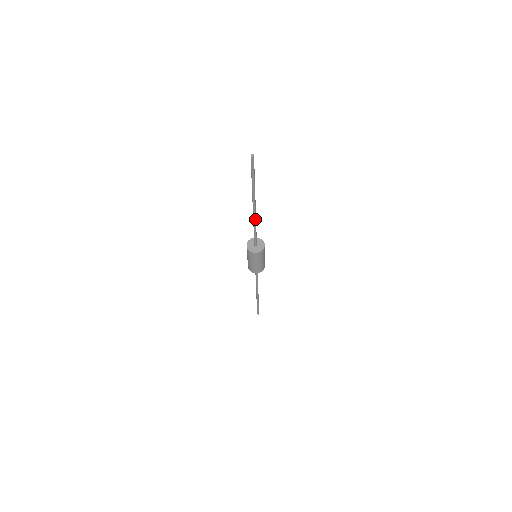
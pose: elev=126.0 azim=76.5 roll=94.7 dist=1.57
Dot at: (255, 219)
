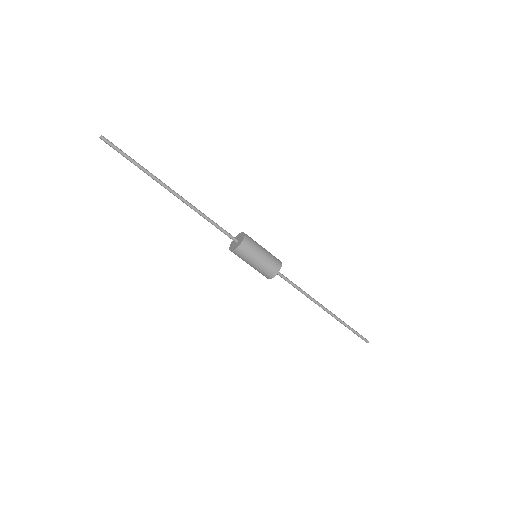
Dot at: (192, 208)
